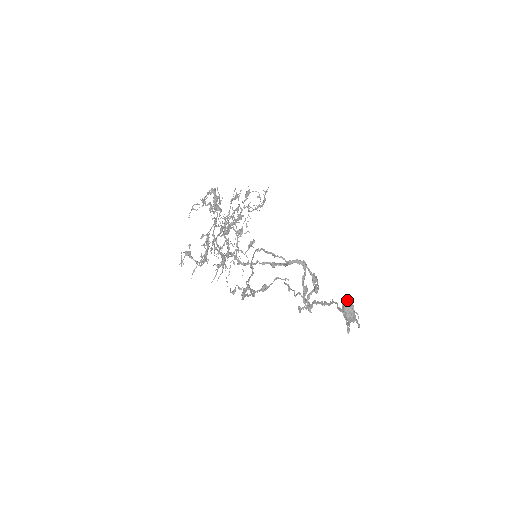
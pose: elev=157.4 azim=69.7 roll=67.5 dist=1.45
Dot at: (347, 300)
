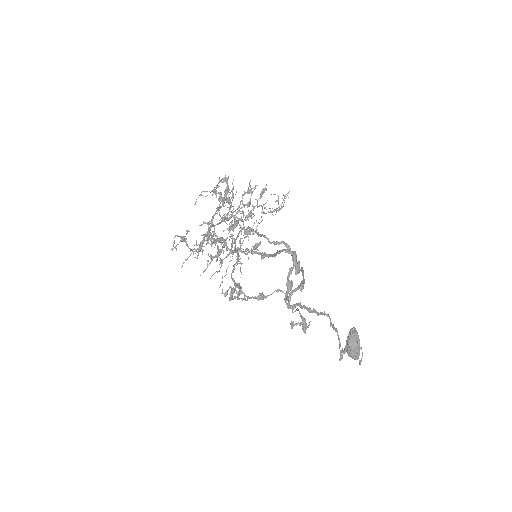
Dot at: (353, 332)
